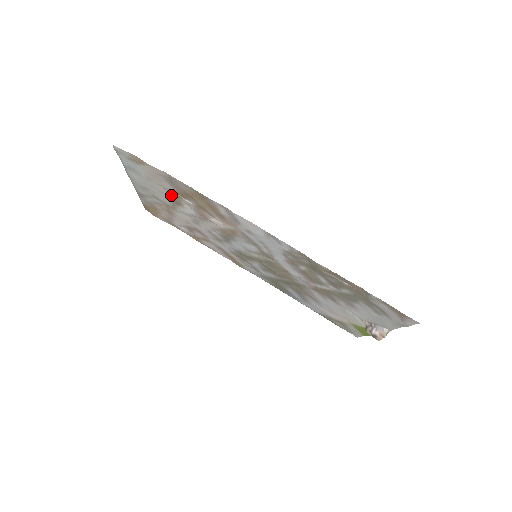
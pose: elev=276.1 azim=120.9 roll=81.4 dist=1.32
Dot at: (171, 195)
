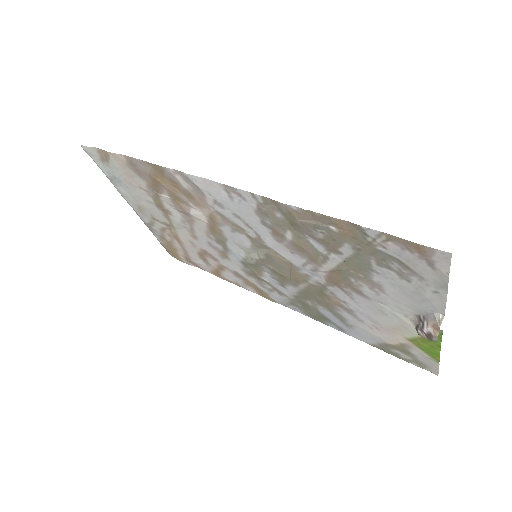
Dot at: (153, 199)
